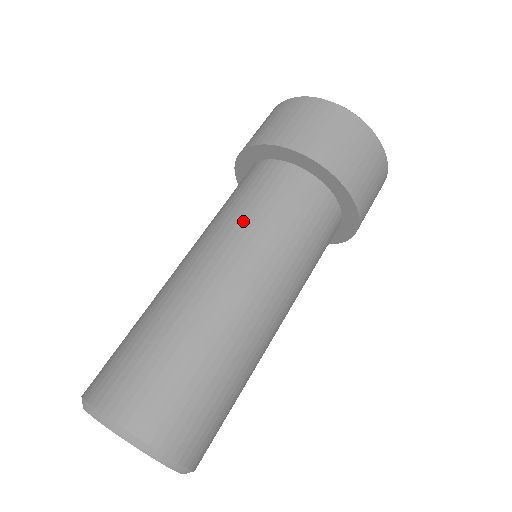
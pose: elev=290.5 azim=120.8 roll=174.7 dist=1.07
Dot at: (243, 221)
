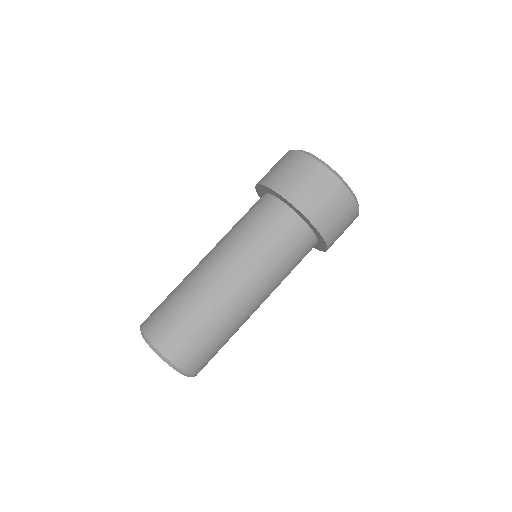
Dot at: (241, 238)
